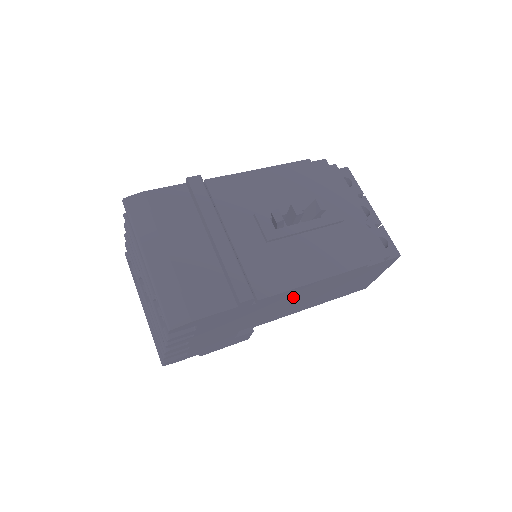
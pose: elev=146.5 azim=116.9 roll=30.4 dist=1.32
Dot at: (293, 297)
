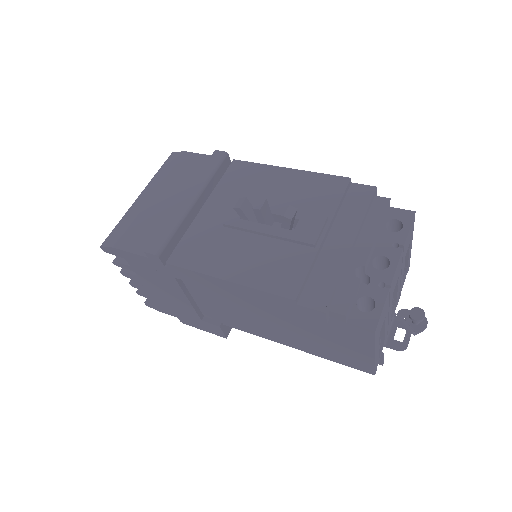
Dot at: (235, 301)
